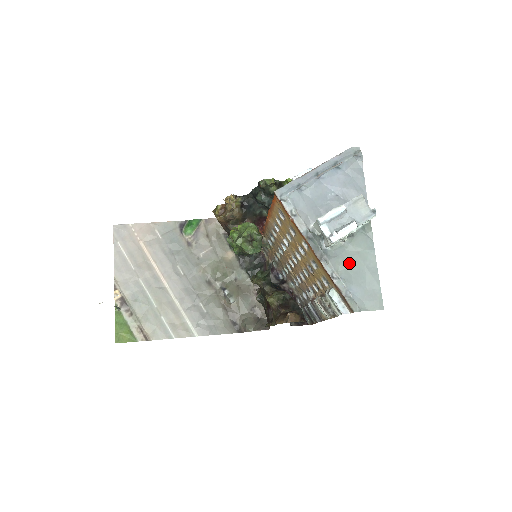
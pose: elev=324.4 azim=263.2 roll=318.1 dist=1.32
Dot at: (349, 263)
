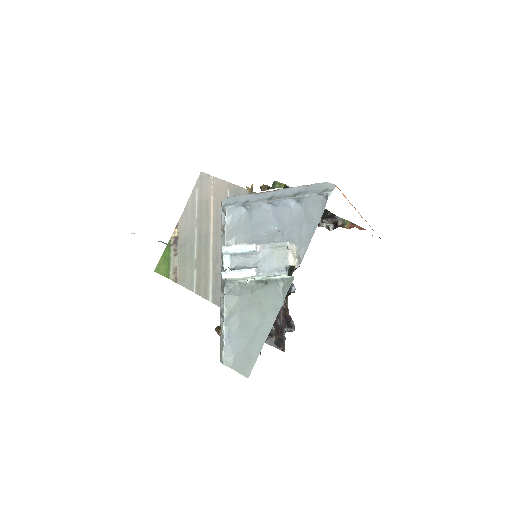
Dot at: (244, 309)
